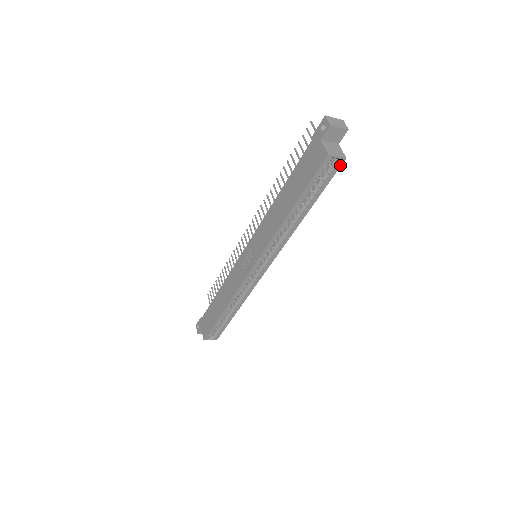
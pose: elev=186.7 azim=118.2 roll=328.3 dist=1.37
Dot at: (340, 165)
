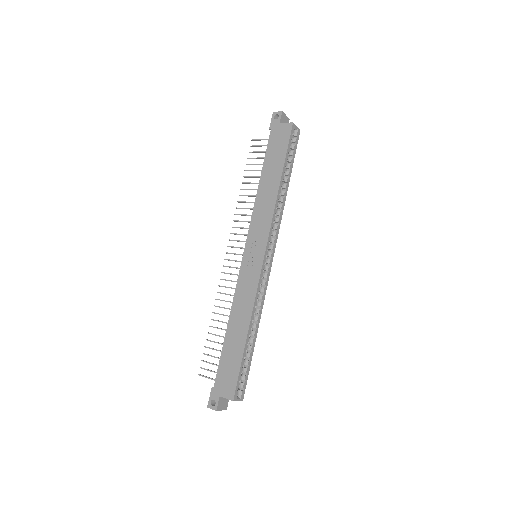
Dot at: (298, 136)
